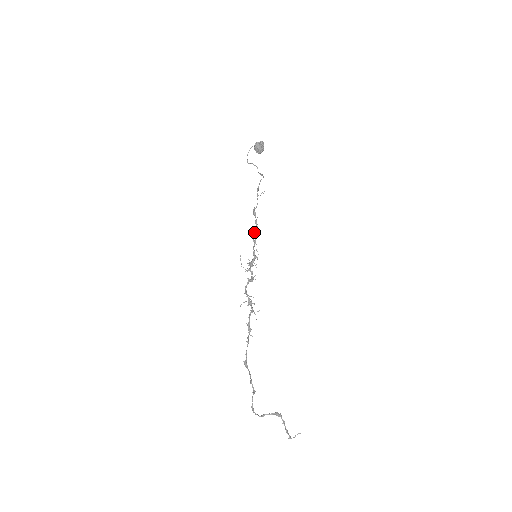
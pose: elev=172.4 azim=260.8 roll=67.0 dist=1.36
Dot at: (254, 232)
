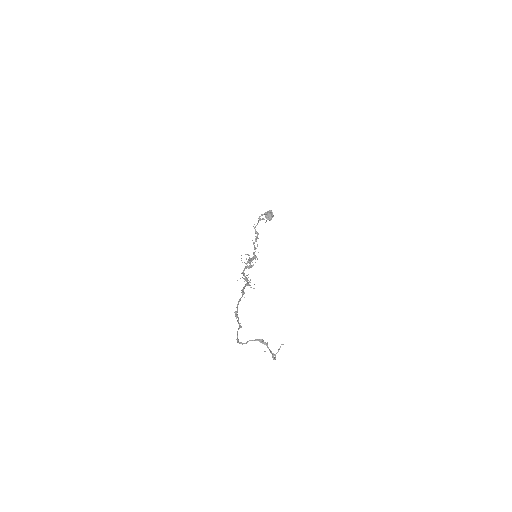
Dot at: (255, 241)
